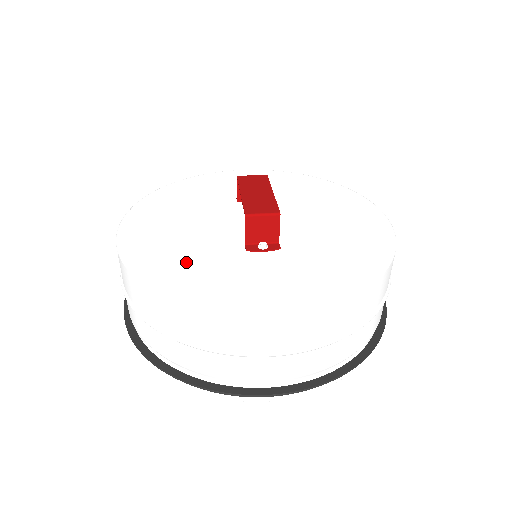
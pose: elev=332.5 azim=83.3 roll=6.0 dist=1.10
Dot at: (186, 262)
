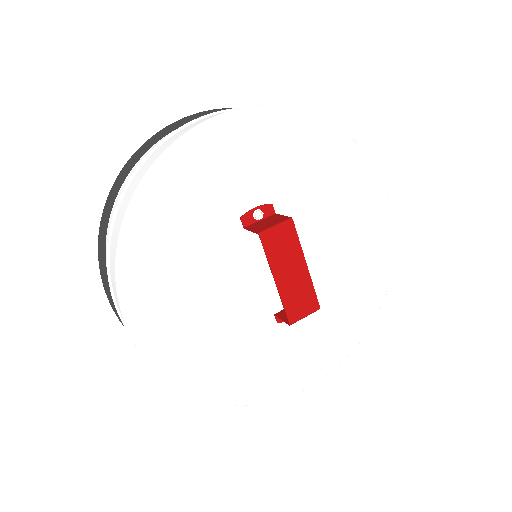
Dot at: (231, 362)
